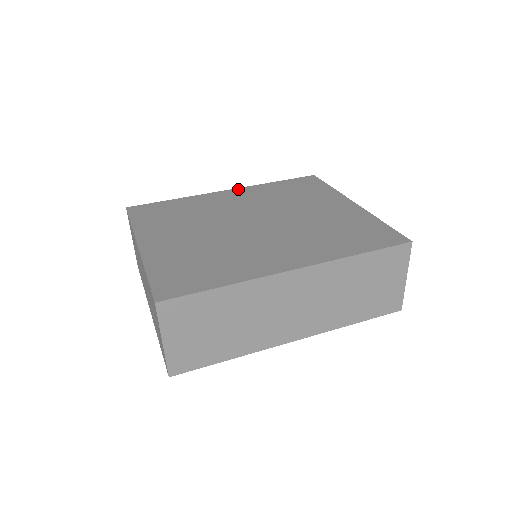
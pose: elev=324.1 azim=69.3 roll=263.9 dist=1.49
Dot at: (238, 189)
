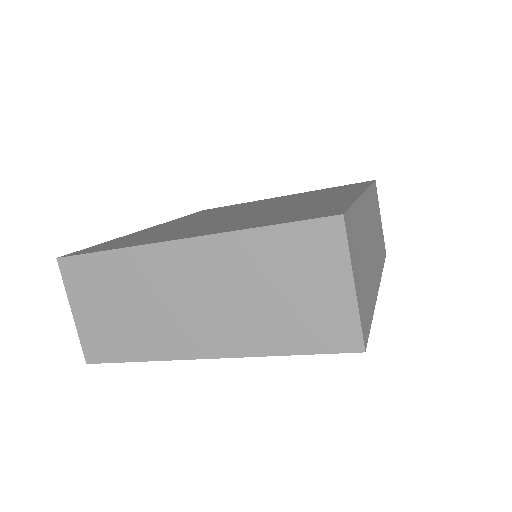
Dot at: (161, 224)
